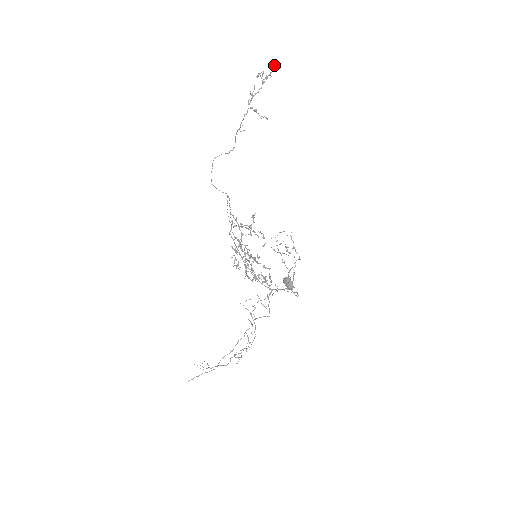
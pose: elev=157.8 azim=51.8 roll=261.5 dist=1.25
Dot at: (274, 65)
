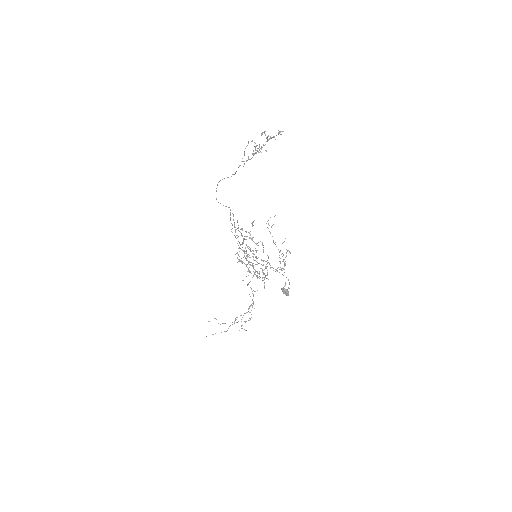
Dot at: (279, 132)
